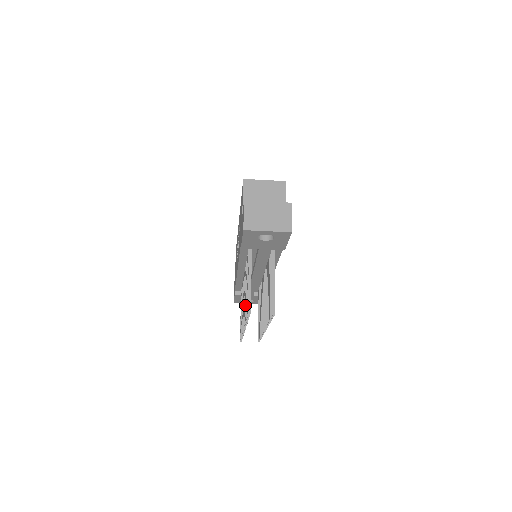
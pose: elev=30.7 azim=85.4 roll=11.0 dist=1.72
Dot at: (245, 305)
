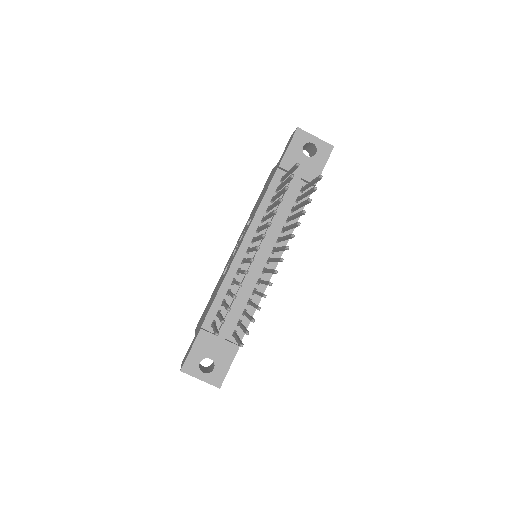
Dot at: (270, 212)
